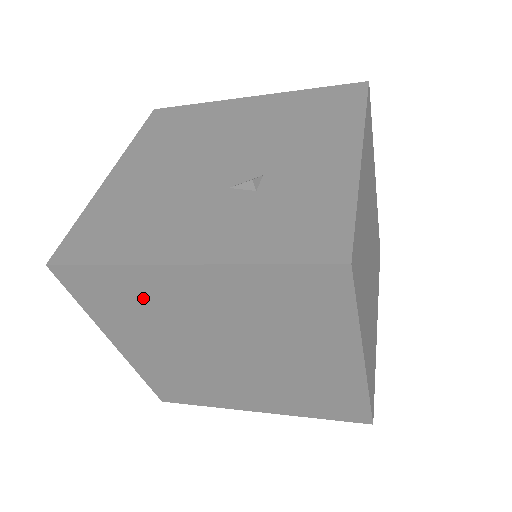
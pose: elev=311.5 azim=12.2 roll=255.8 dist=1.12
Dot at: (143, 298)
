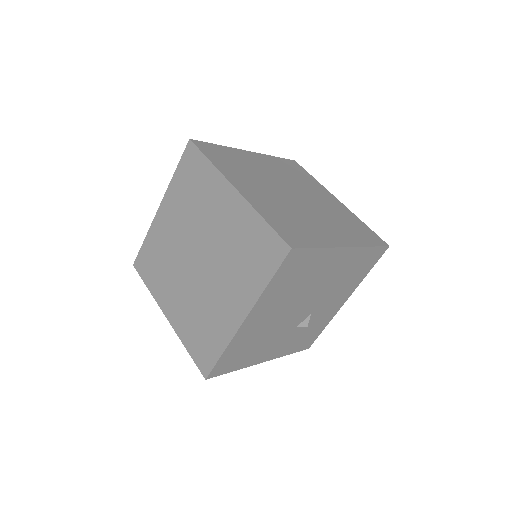
Dot at: (159, 249)
